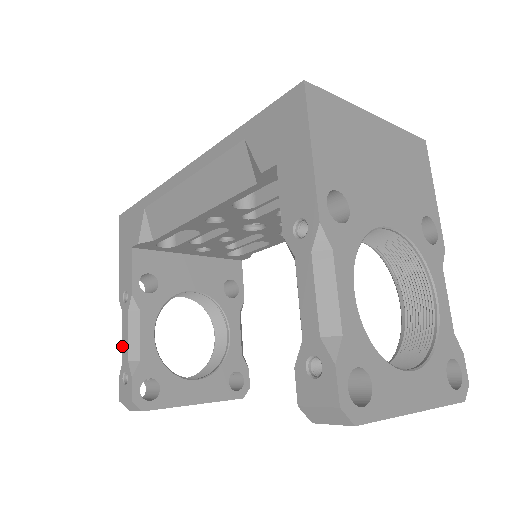
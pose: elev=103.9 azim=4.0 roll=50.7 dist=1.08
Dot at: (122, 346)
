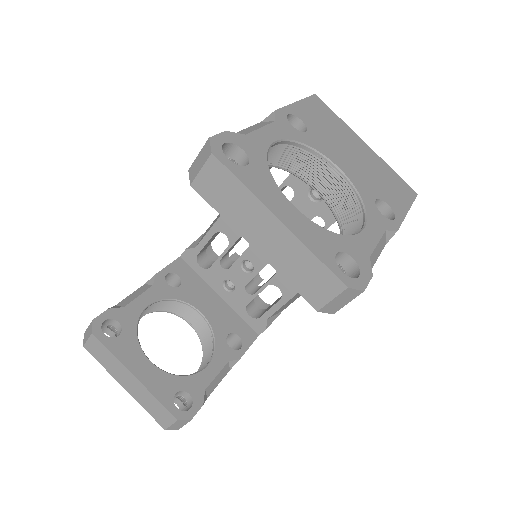
Dot at: occluded
